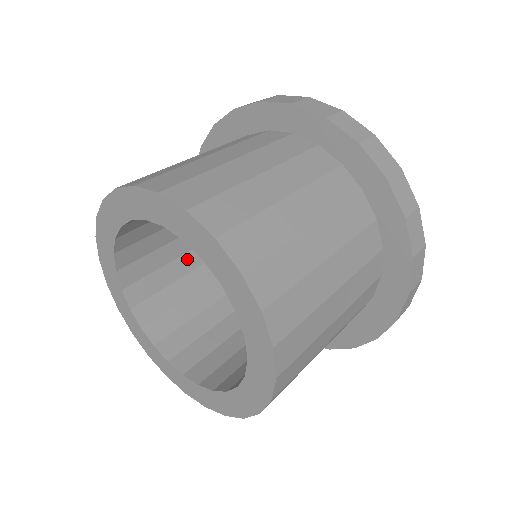
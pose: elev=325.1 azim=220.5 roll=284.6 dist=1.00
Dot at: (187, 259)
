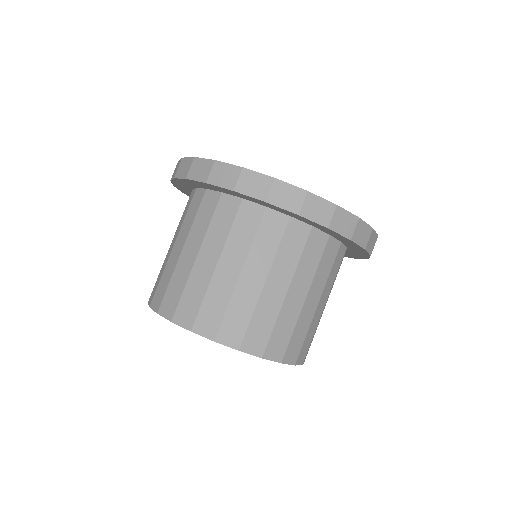
Dot at: occluded
